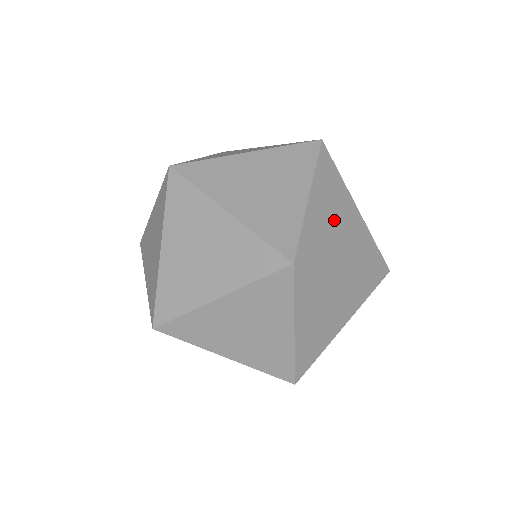
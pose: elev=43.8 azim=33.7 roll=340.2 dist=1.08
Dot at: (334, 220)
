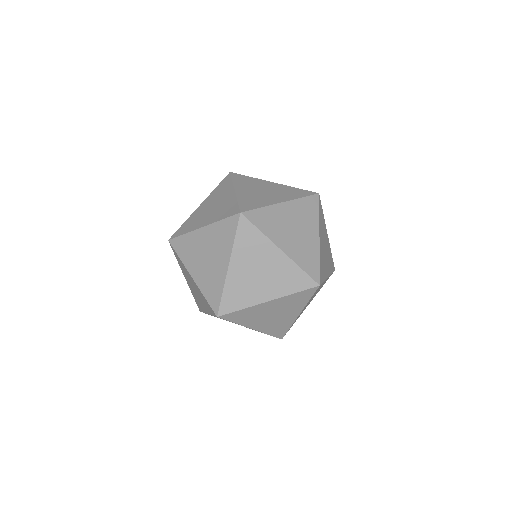
Dot at: (254, 273)
